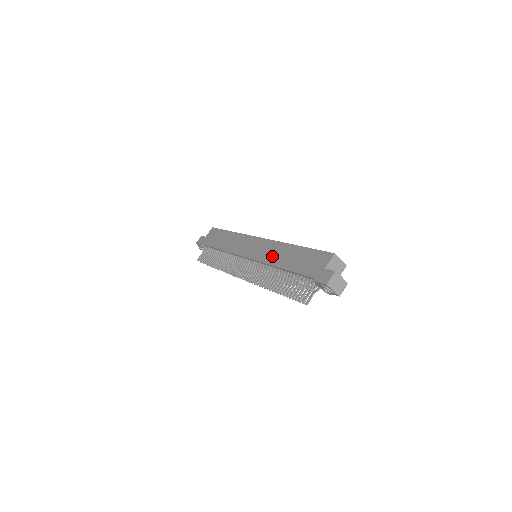
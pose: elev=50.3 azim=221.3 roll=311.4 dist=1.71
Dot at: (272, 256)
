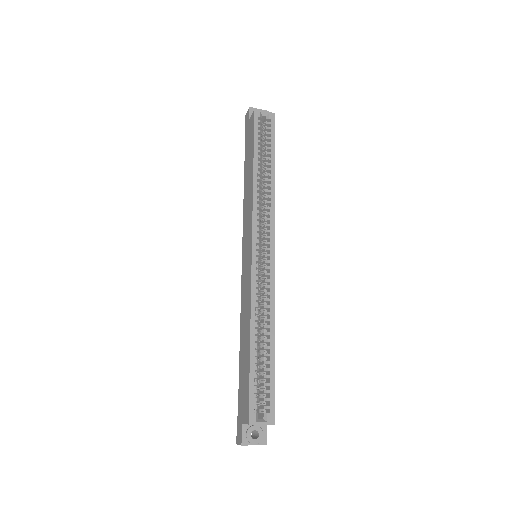
Dot at: (243, 309)
